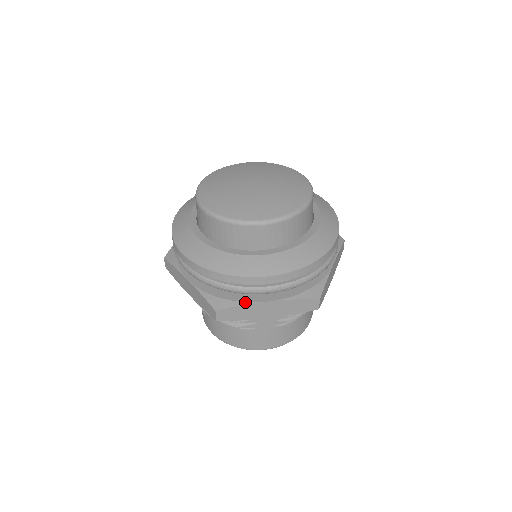
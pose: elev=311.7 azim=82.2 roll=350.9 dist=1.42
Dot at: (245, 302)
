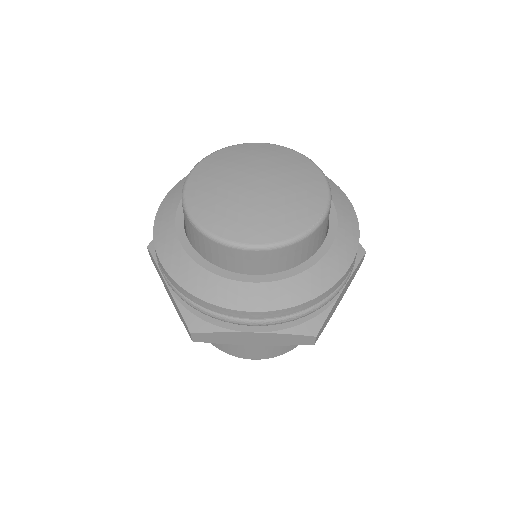
Dot at: (226, 329)
